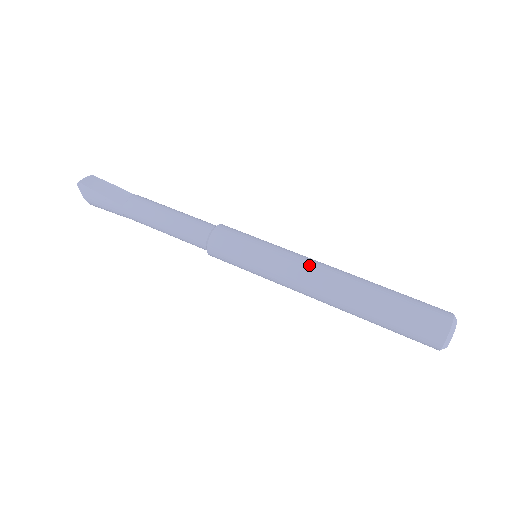
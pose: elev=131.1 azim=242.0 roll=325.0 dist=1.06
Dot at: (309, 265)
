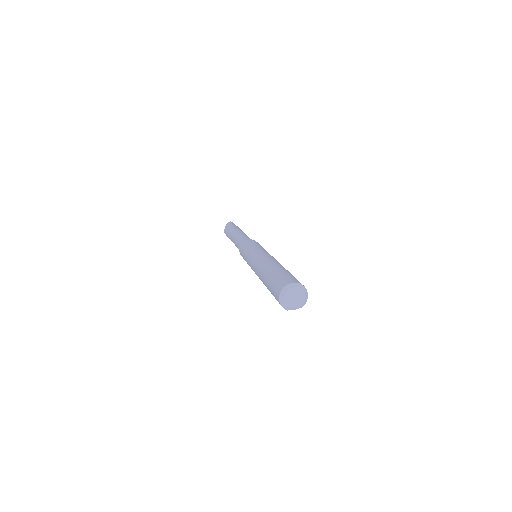
Dot at: (270, 255)
